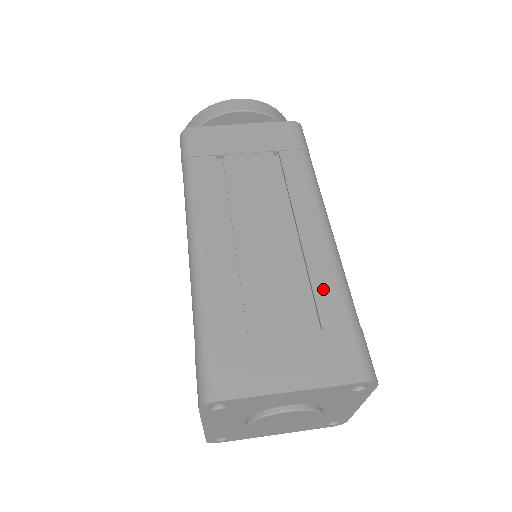
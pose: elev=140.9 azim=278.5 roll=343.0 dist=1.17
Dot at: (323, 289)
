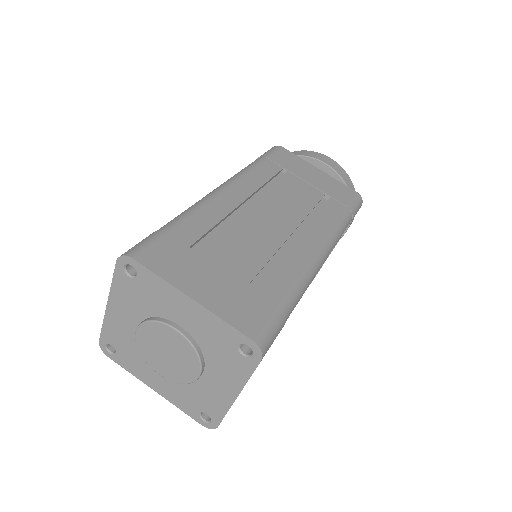
Dot at: (281, 274)
